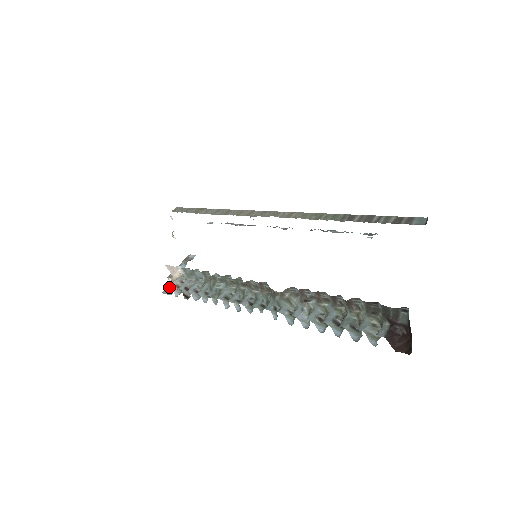
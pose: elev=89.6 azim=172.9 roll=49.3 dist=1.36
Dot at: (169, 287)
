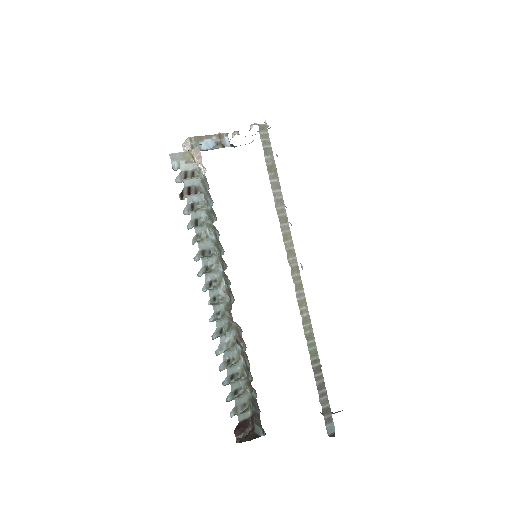
Dot at: (180, 156)
